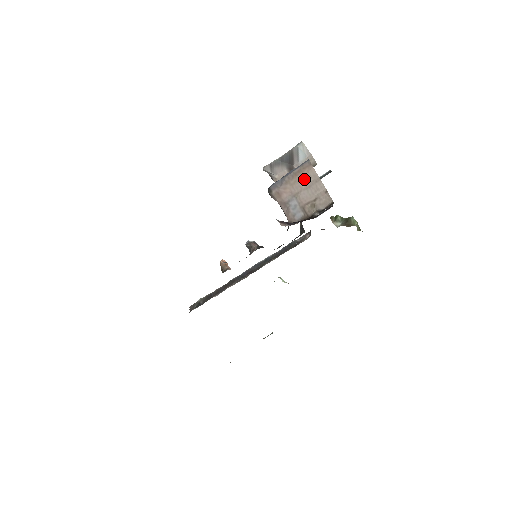
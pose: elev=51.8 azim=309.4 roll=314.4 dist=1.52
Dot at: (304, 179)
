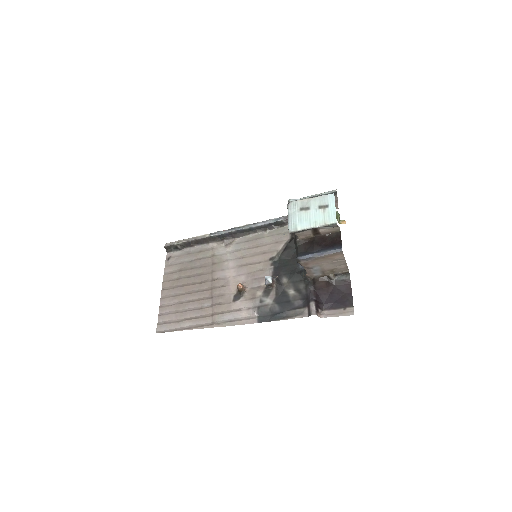
Dot at: (332, 260)
